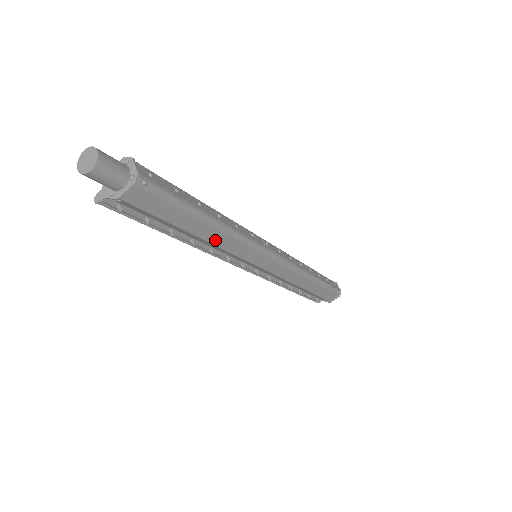
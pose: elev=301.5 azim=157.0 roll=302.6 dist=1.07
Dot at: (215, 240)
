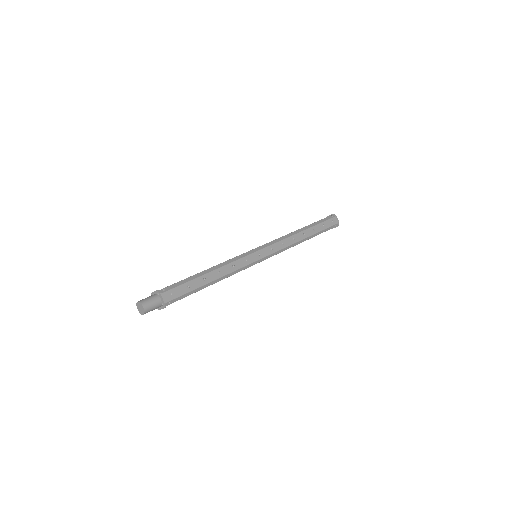
Dot at: occluded
